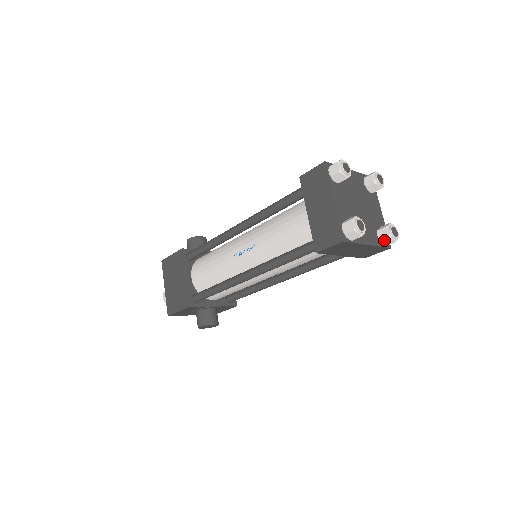
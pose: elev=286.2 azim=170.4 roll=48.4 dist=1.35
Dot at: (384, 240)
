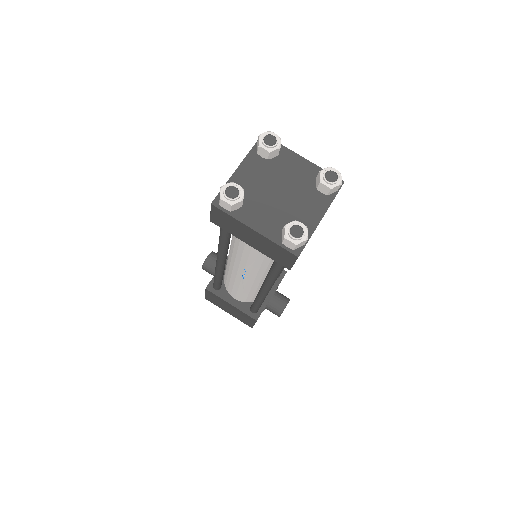
Dot at: (330, 192)
